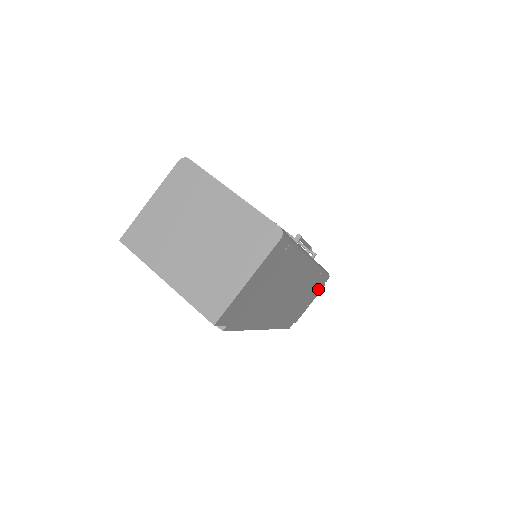
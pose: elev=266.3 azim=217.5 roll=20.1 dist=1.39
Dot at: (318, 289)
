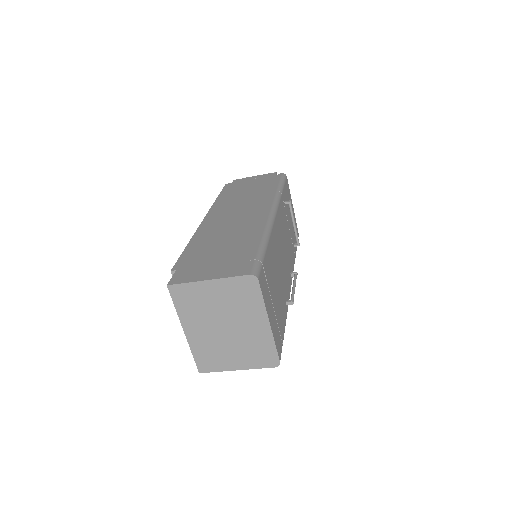
Dot at: occluded
